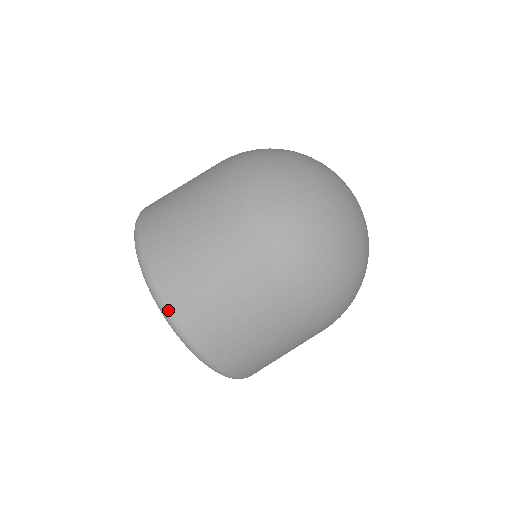
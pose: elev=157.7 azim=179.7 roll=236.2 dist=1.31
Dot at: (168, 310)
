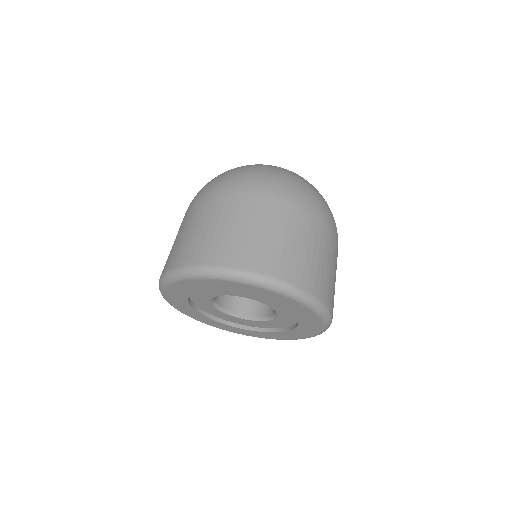
Dot at: (295, 286)
